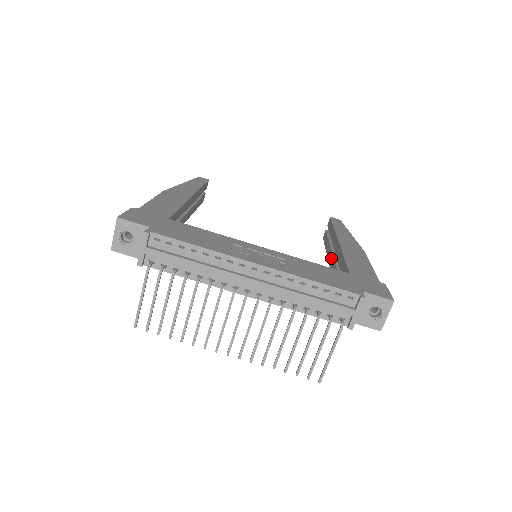
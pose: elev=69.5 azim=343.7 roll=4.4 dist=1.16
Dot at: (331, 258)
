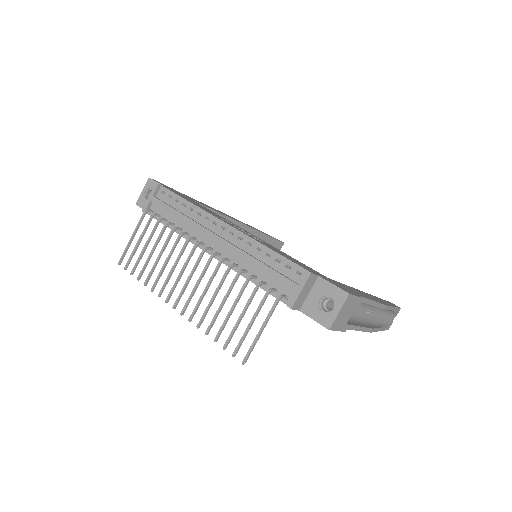
Dot at: occluded
